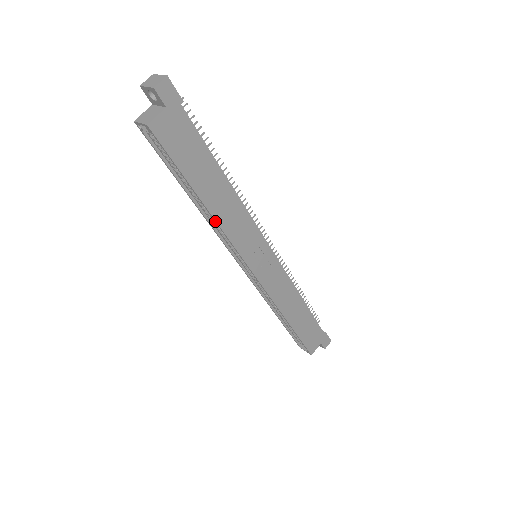
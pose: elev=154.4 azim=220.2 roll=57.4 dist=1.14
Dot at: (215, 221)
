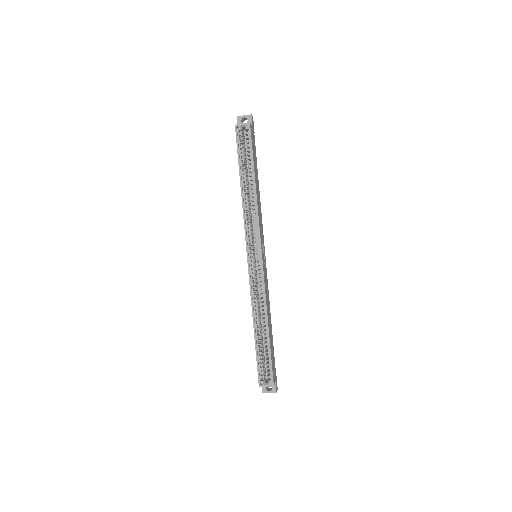
Dot at: (256, 200)
